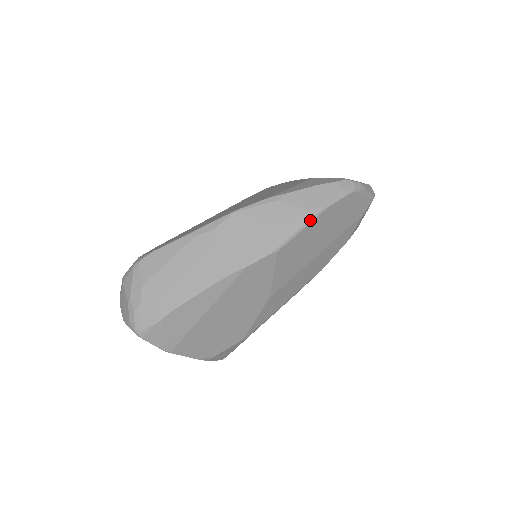
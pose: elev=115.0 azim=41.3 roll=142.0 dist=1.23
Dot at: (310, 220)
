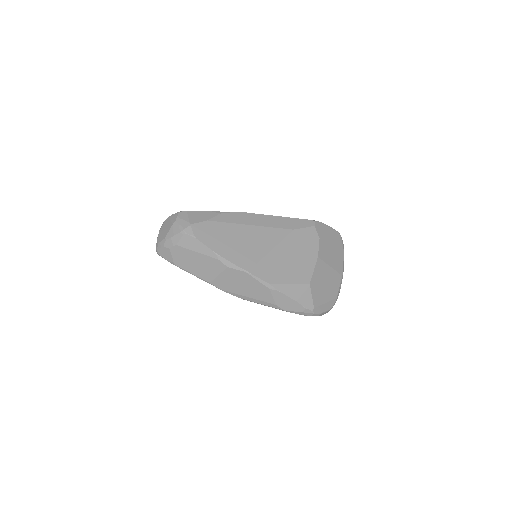
Dot at: (272, 307)
